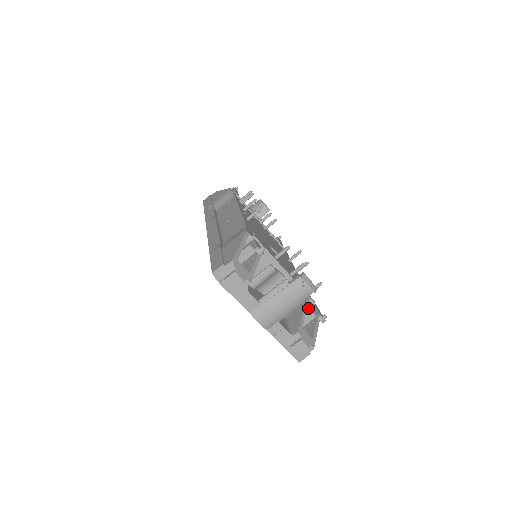
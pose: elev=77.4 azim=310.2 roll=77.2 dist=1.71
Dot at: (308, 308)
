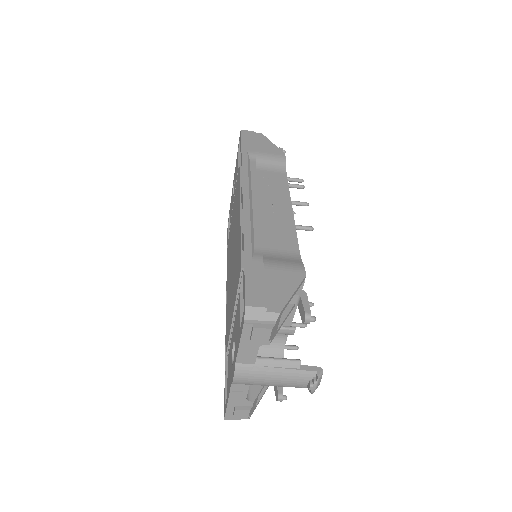
Dot at: occluded
